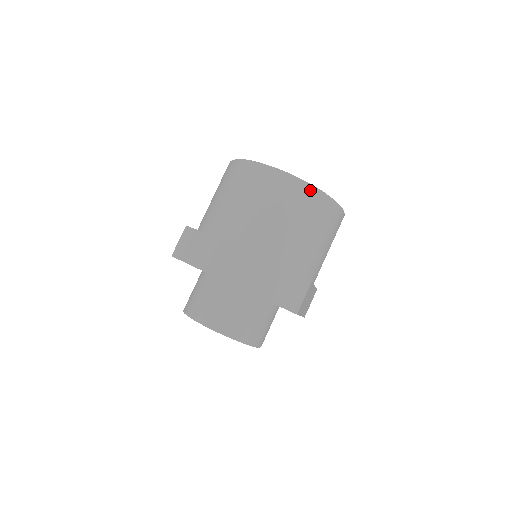
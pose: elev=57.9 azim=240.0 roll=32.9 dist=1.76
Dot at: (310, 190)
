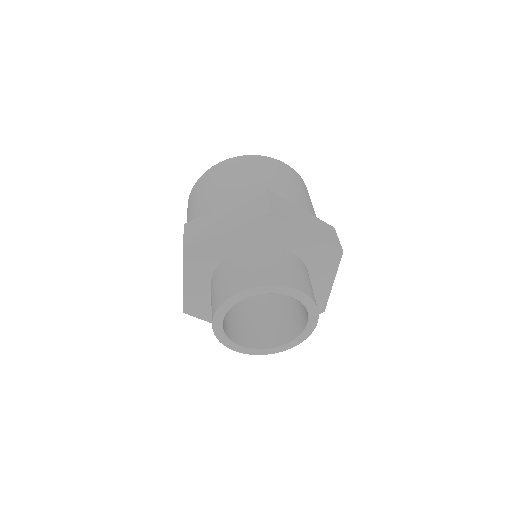
Dot at: (223, 163)
